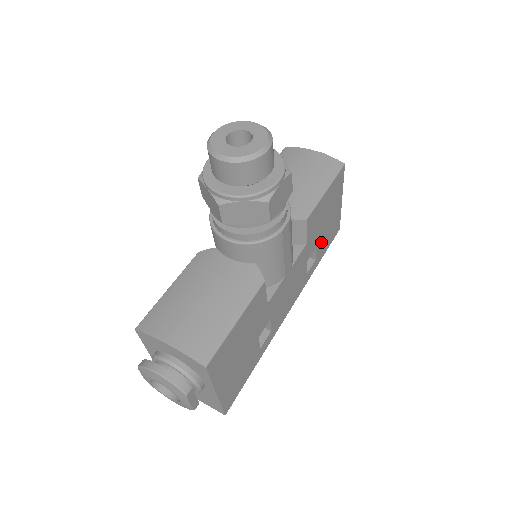
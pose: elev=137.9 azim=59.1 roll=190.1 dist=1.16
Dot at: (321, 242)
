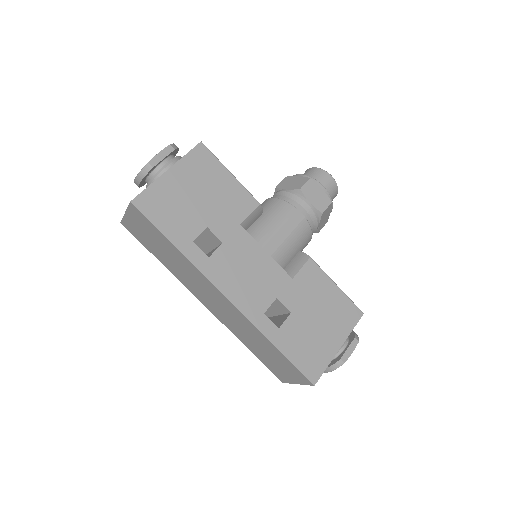
Dot at: (296, 327)
